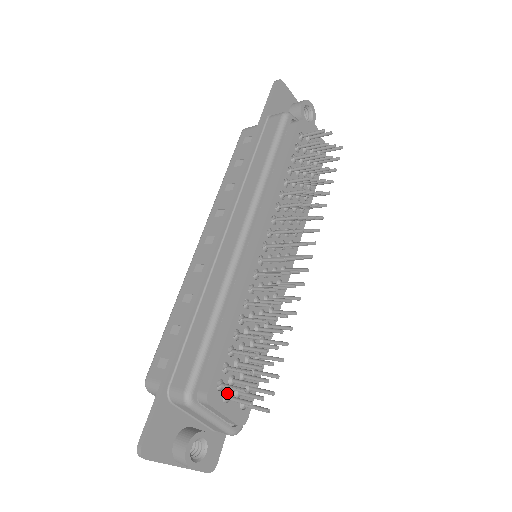
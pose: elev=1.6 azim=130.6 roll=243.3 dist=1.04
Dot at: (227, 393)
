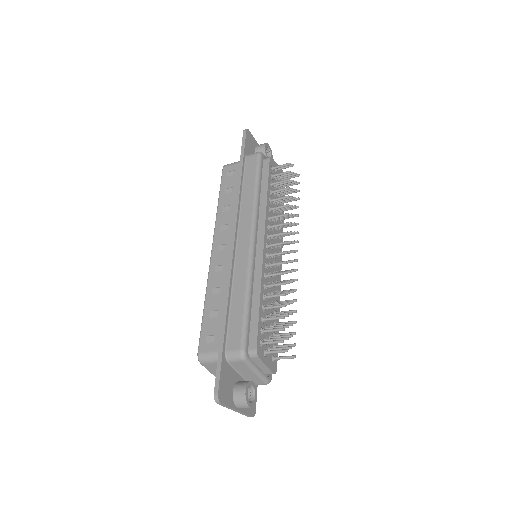
Dot at: (265, 349)
